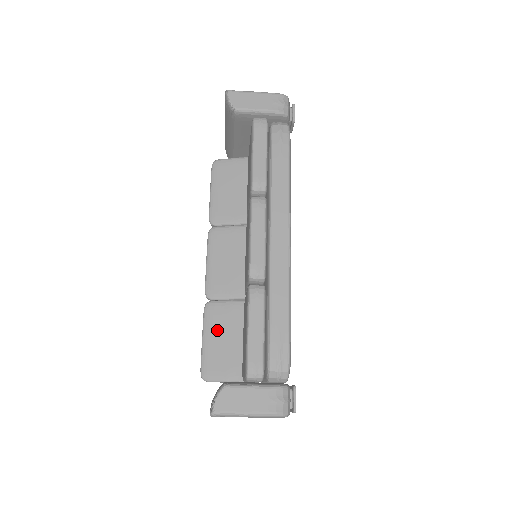
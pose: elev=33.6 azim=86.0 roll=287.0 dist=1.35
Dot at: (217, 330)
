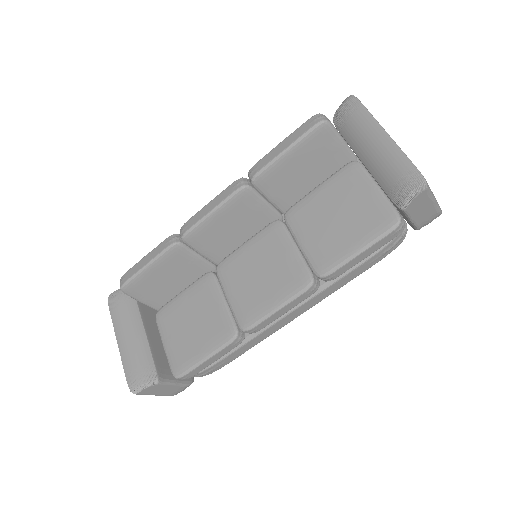
Dot at: (166, 269)
